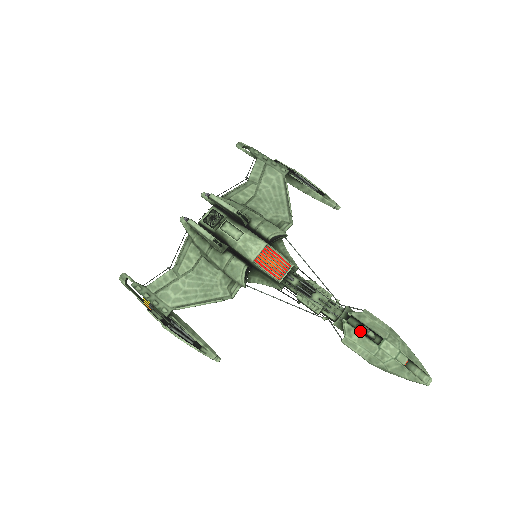
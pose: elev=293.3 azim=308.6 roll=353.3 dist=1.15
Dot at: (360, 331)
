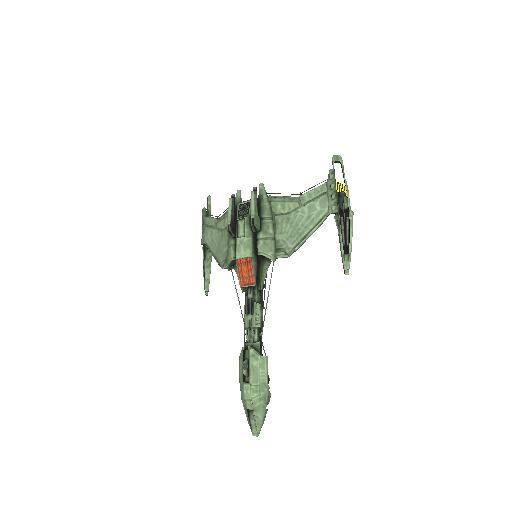
Dot at: (245, 363)
